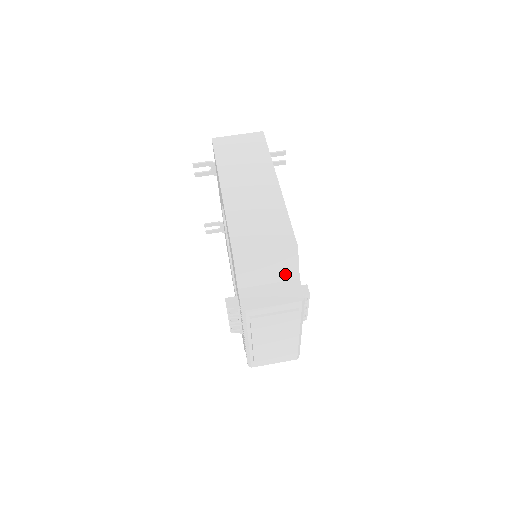
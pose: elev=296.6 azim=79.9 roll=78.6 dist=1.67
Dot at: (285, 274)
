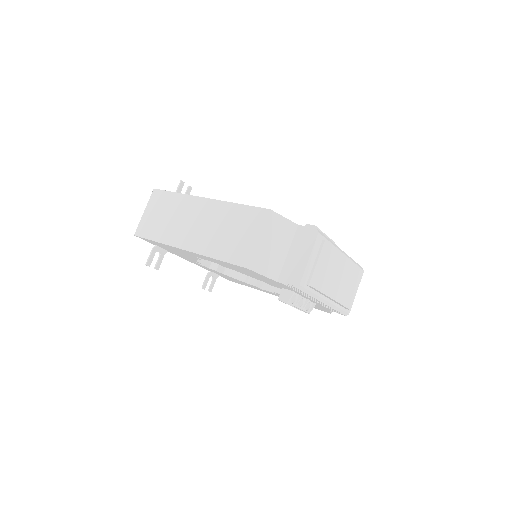
Dot at: (287, 235)
